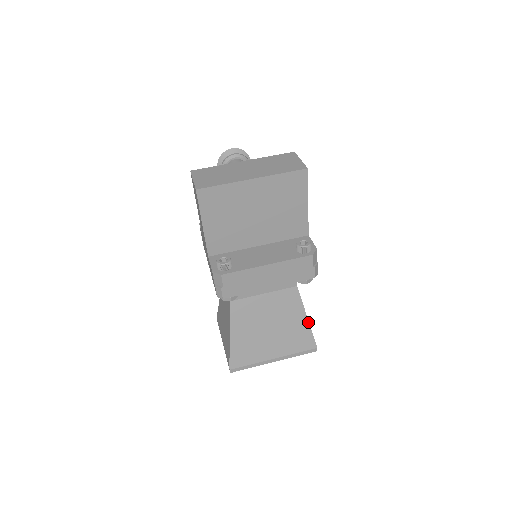
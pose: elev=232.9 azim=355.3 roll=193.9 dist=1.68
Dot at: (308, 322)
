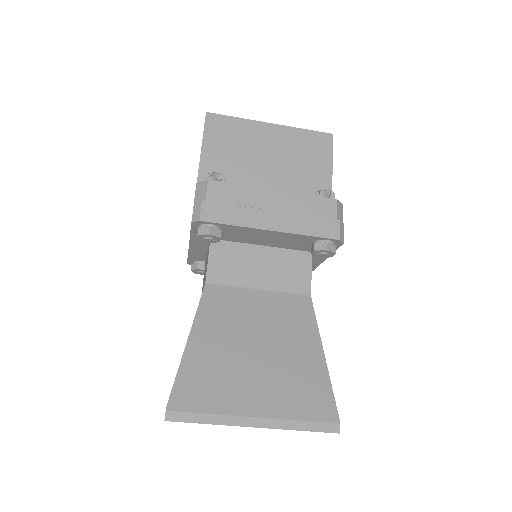
Dot at: (325, 363)
